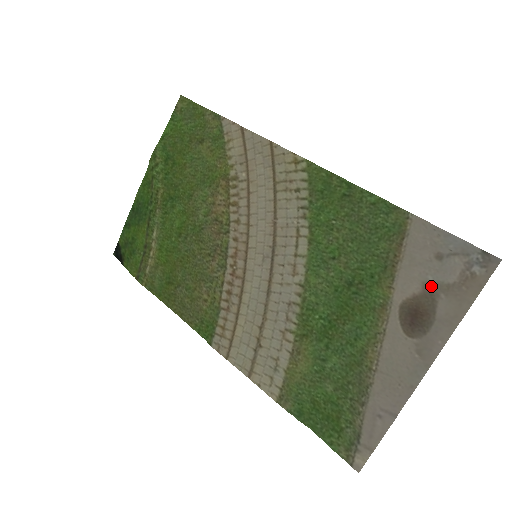
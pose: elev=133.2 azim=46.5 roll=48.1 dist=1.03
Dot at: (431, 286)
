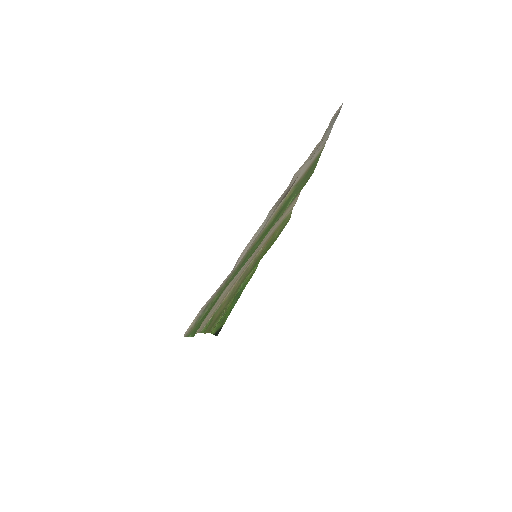
Dot at: occluded
